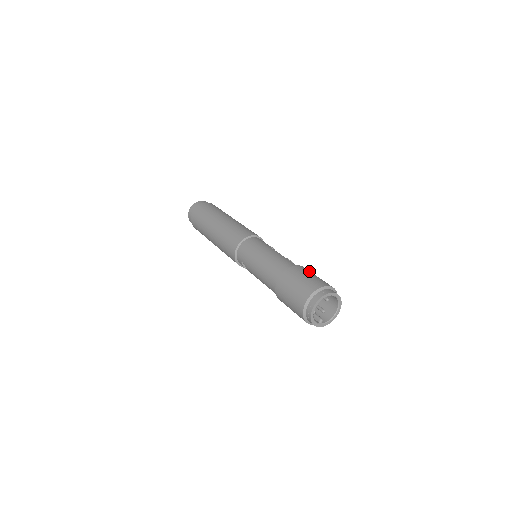
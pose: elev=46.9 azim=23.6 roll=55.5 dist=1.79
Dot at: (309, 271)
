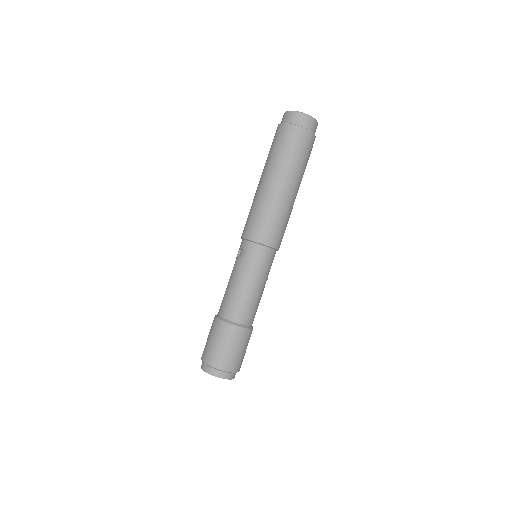
Dot at: occluded
